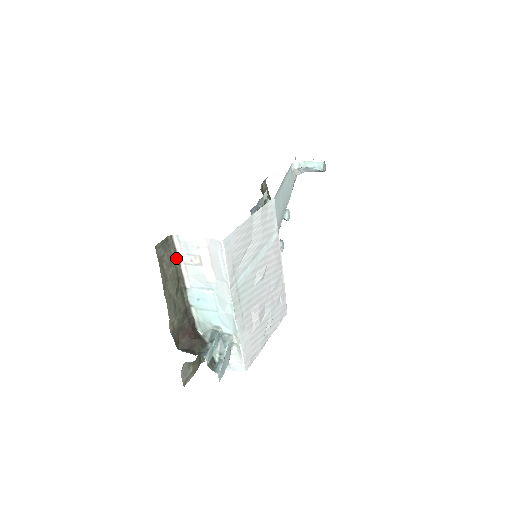
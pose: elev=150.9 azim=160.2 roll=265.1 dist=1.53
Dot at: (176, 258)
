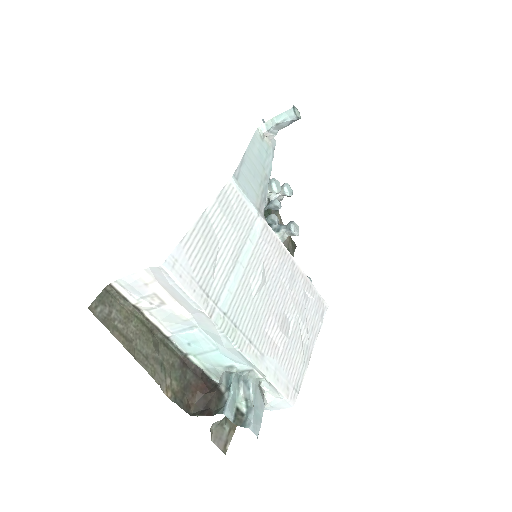
Dot at: (132, 308)
